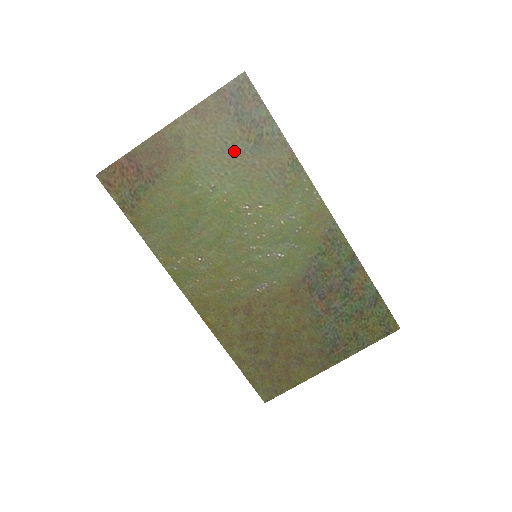
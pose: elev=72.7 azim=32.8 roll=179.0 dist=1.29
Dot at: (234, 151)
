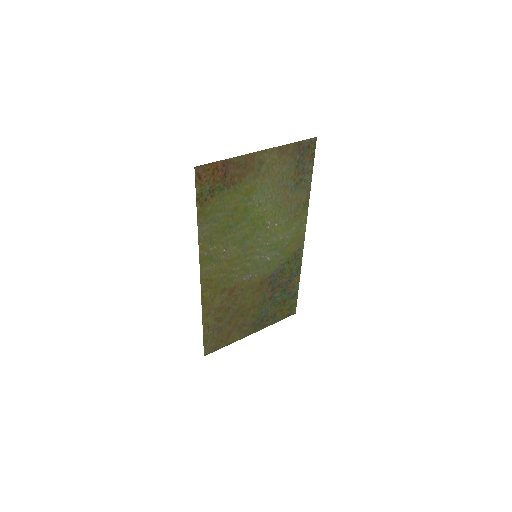
Dot at: (284, 184)
